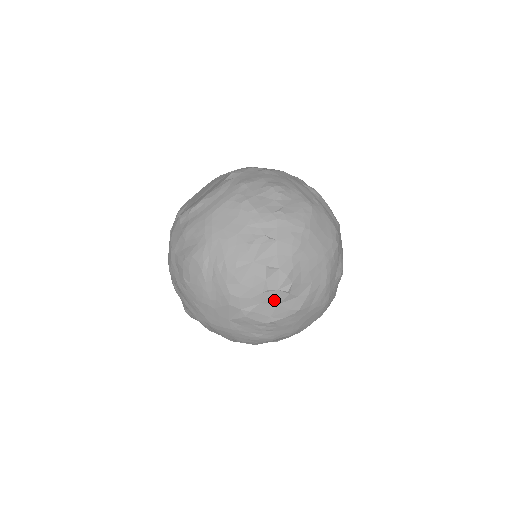
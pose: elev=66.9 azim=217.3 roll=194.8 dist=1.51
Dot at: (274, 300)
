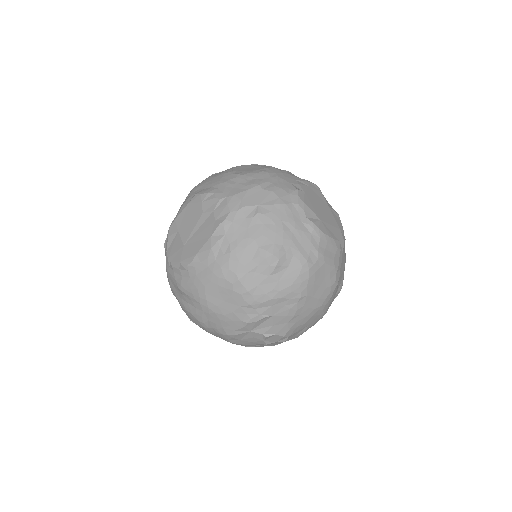
Dot at: (273, 343)
